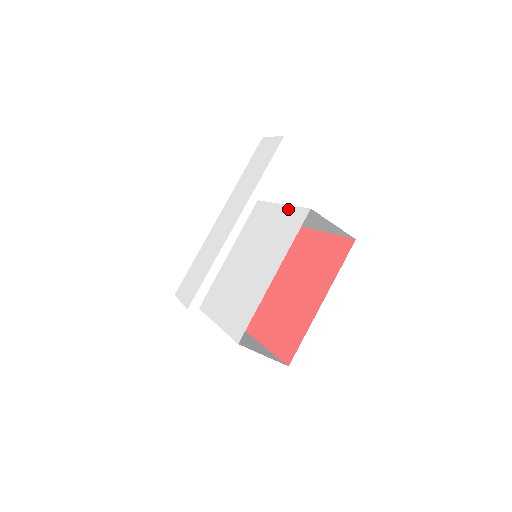
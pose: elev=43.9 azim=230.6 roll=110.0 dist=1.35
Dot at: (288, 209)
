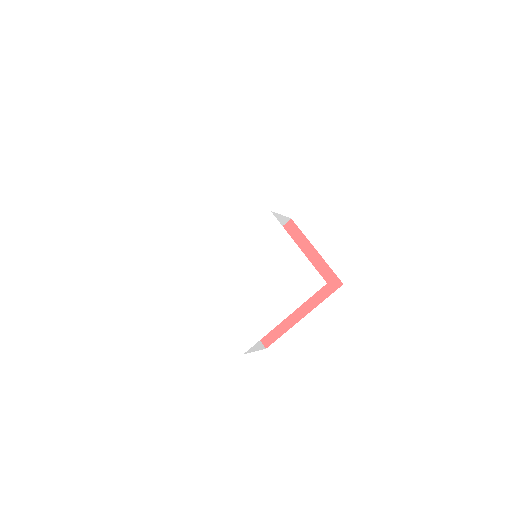
Dot at: (304, 261)
